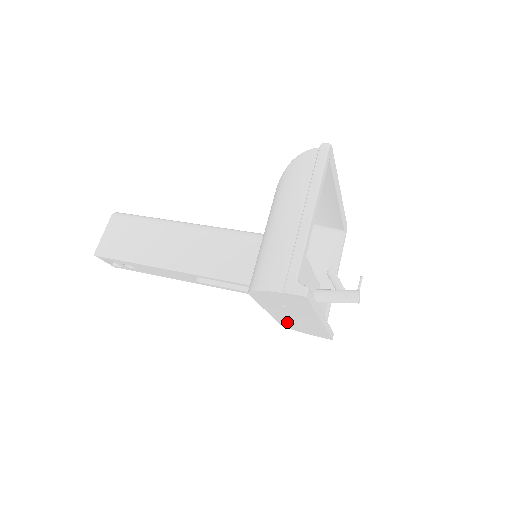
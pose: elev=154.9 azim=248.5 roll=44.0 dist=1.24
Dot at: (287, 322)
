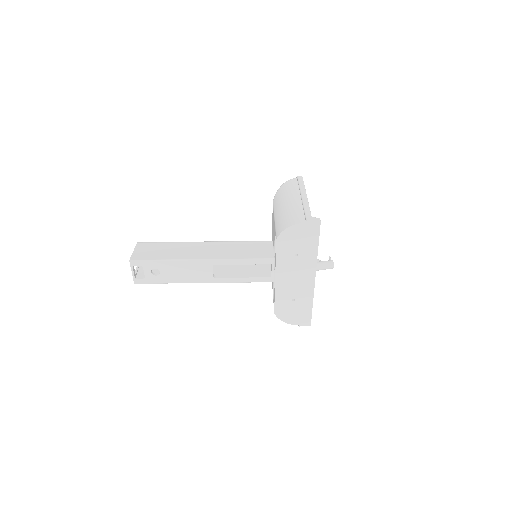
Dot at: (284, 300)
